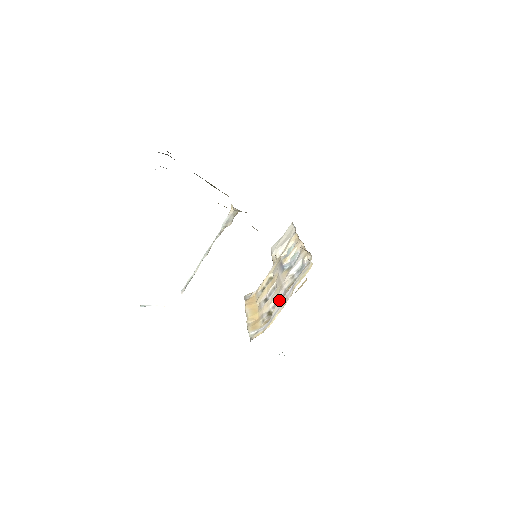
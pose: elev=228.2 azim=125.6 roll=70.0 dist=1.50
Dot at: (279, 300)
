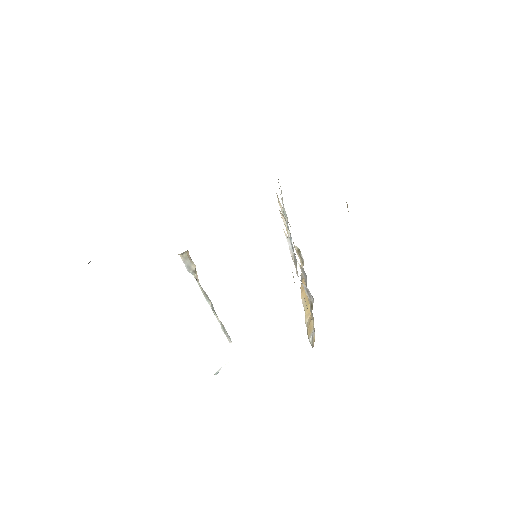
Dot at: (306, 288)
